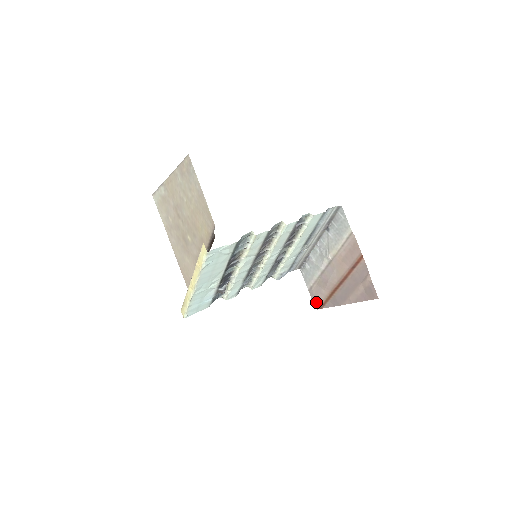
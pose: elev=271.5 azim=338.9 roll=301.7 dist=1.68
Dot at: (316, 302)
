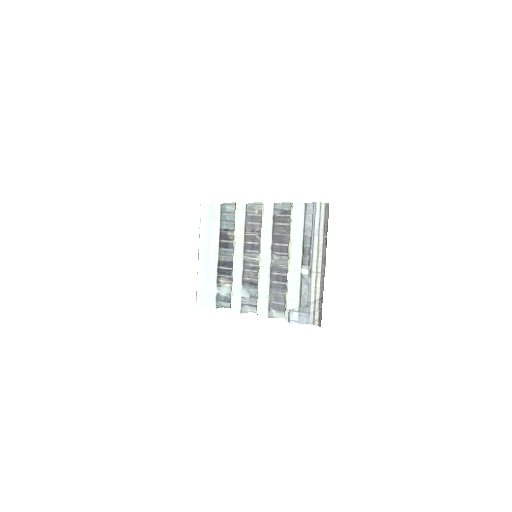
Dot at: occluded
